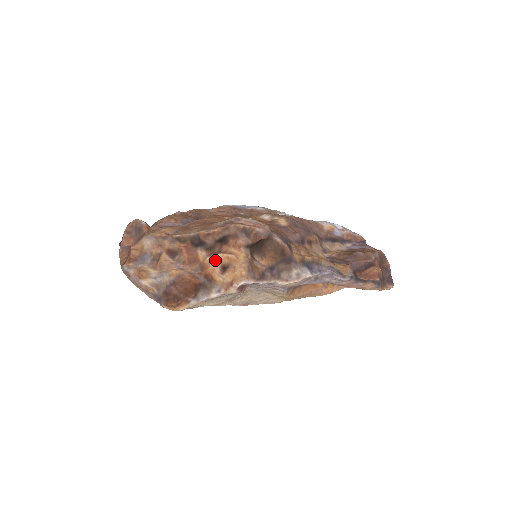
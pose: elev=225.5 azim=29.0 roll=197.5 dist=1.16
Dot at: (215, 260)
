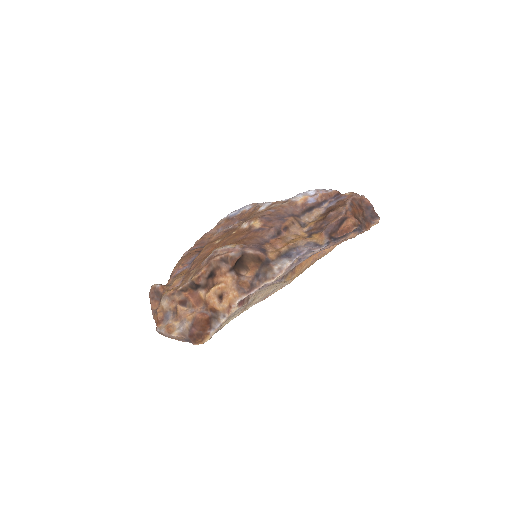
Dot at: (211, 295)
